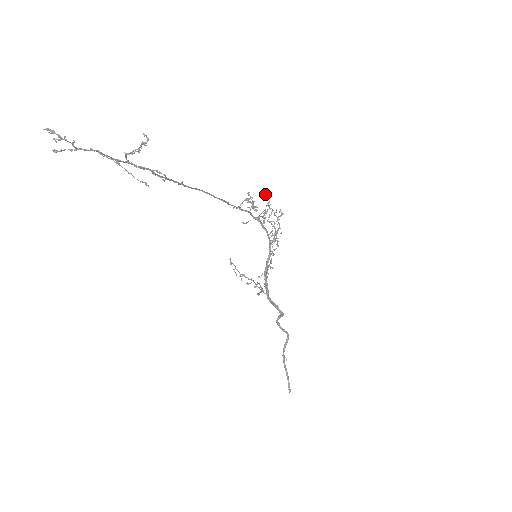
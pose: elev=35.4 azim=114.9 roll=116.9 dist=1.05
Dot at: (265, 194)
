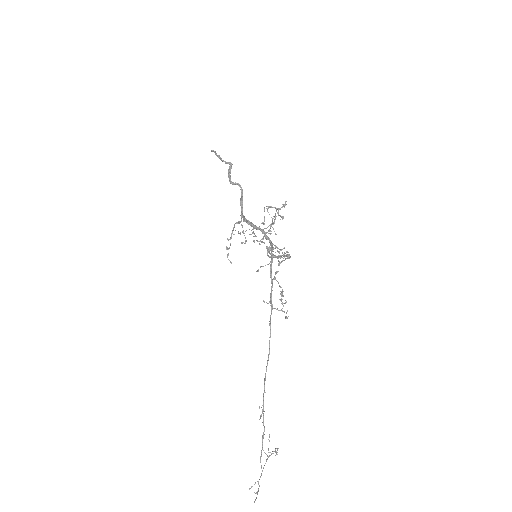
Dot at: occluded
